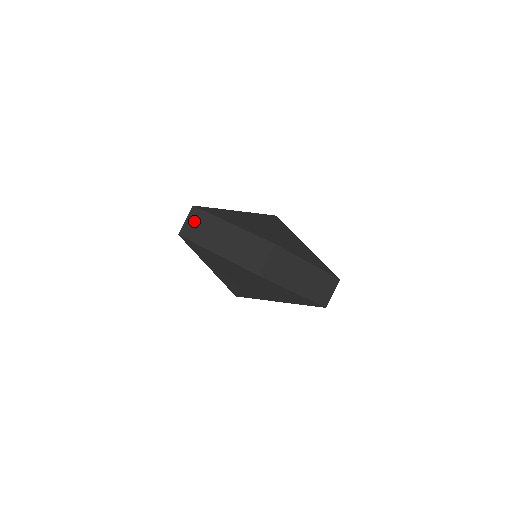
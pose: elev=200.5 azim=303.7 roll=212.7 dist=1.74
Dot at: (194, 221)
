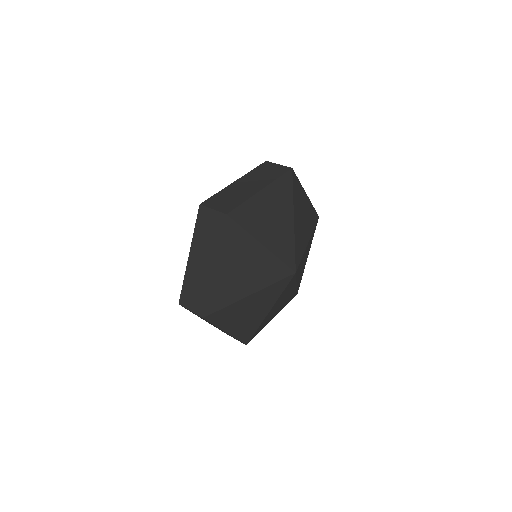
Dot at: occluded
